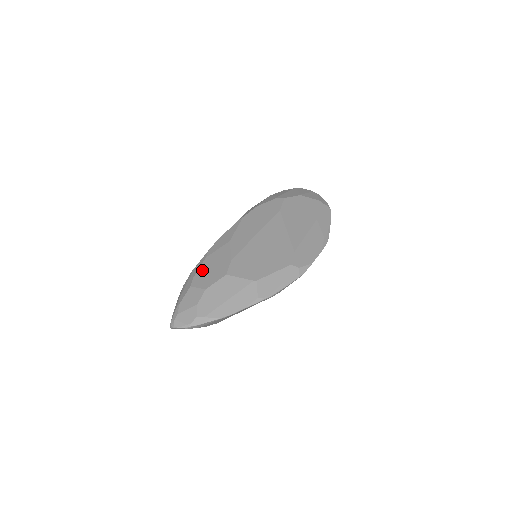
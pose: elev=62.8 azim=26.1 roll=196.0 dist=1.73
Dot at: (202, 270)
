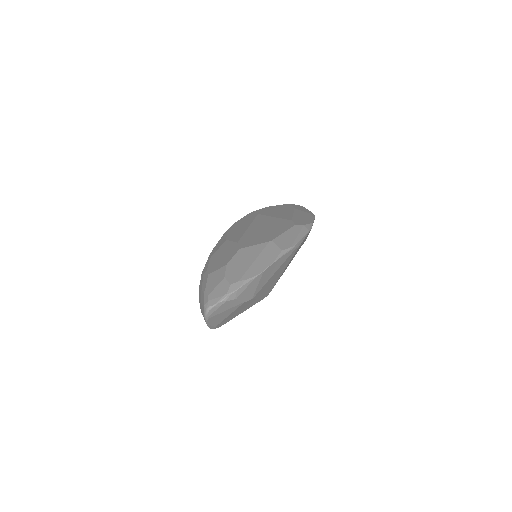
Dot at: (212, 263)
